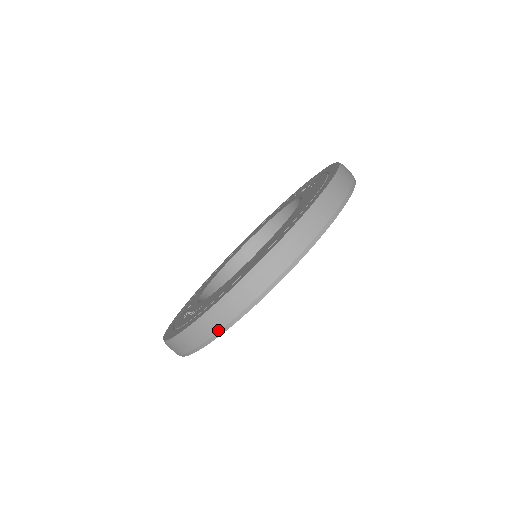
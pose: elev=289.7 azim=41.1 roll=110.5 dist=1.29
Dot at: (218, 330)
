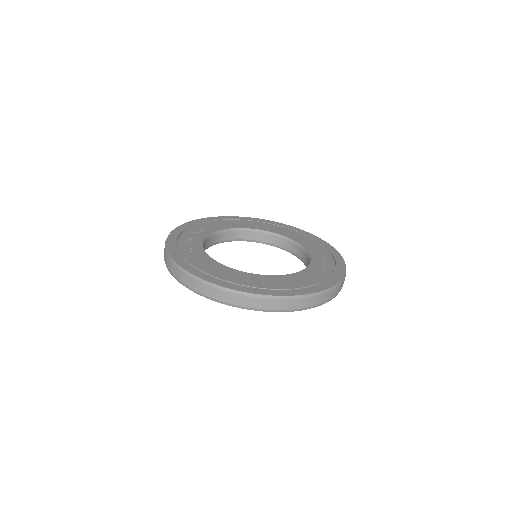
Dot at: (182, 282)
